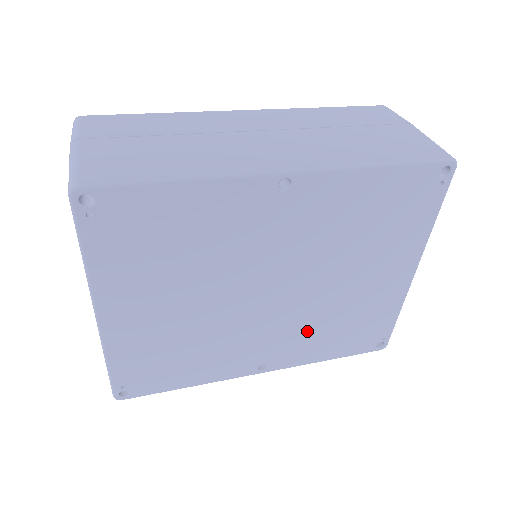
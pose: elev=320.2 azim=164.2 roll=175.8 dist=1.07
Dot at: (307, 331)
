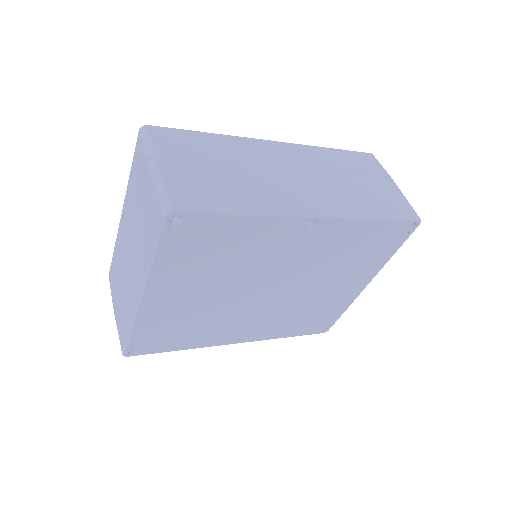
Dot at: (281, 317)
